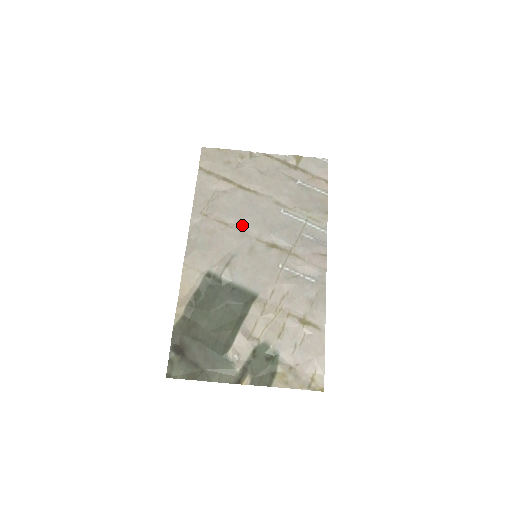
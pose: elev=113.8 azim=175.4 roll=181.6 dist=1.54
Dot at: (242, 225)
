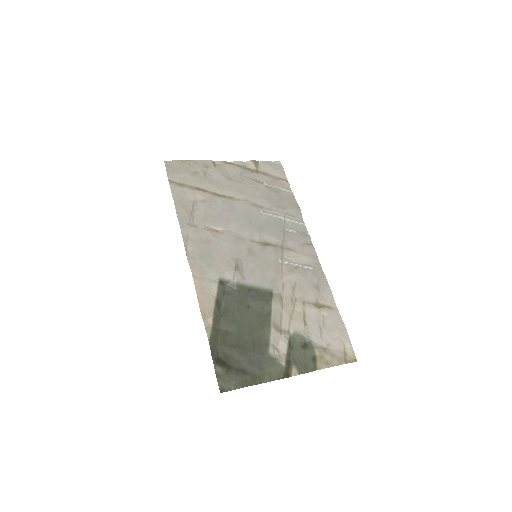
Dot at: (232, 230)
